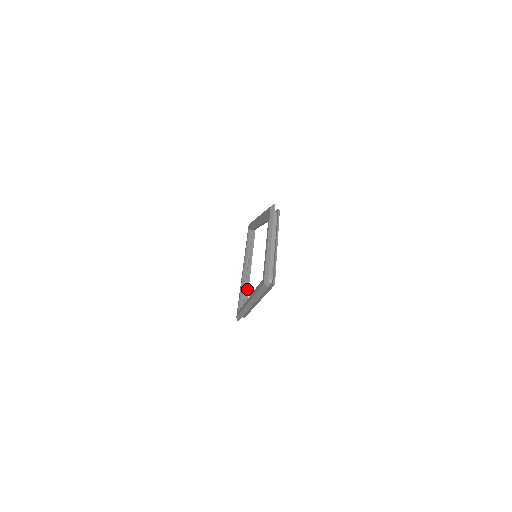
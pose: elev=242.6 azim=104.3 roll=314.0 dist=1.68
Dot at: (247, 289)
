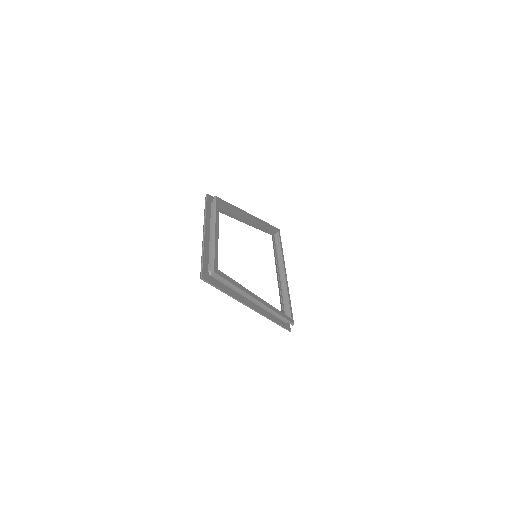
Dot at: (286, 294)
